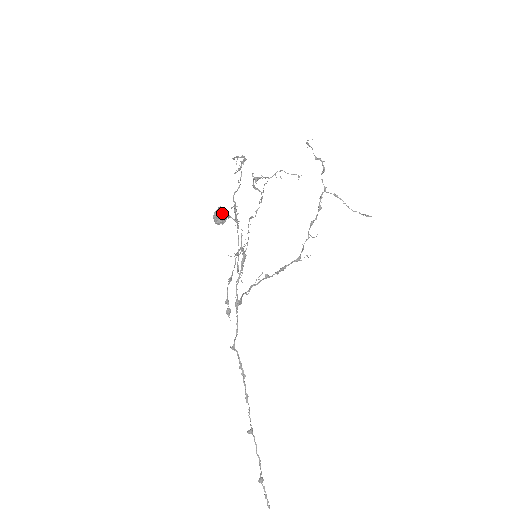
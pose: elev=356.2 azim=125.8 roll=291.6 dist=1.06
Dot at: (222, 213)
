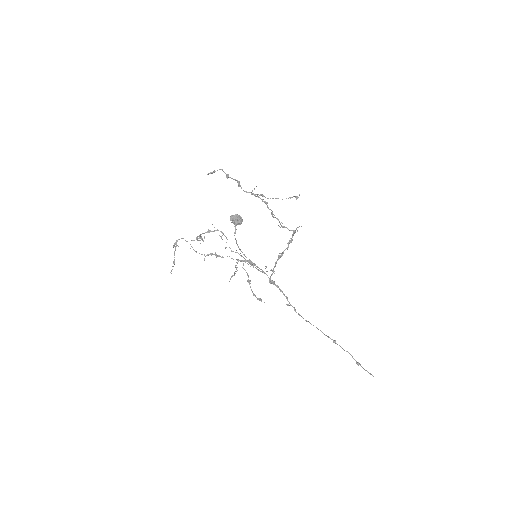
Dot at: (232, 222)
